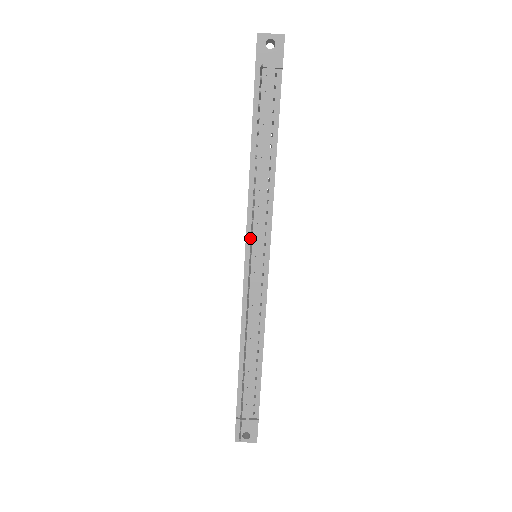
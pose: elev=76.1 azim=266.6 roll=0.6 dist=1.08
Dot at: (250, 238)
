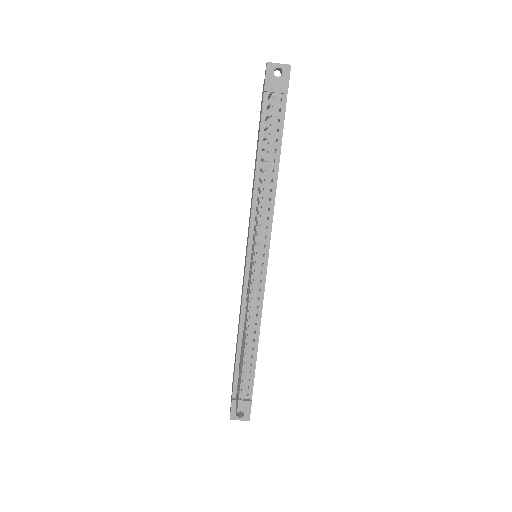
Dot at: (252, 240)
